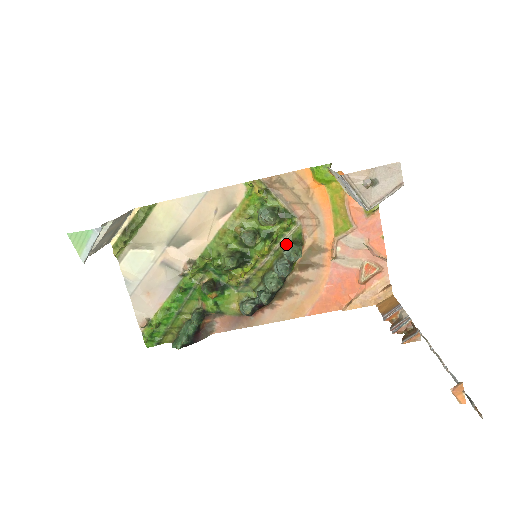
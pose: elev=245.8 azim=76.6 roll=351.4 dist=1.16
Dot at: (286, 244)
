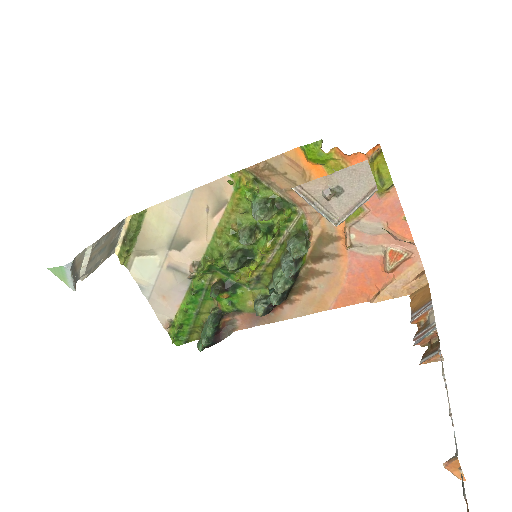
Dot at: (290, 237)
